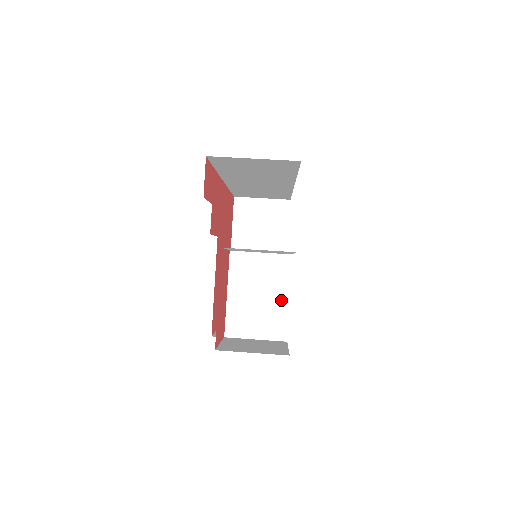
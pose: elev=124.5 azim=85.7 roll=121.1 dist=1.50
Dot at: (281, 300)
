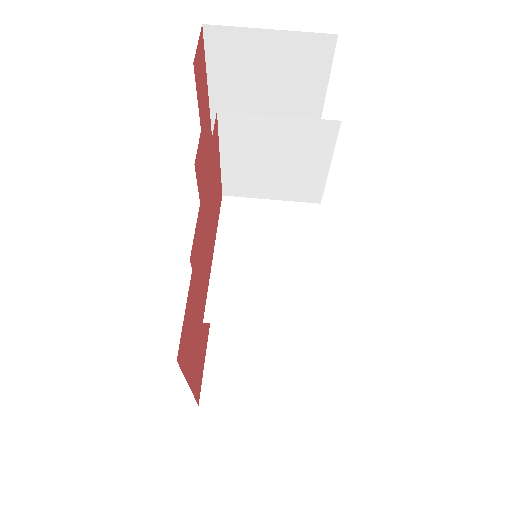
Dot at: (305, 266)
